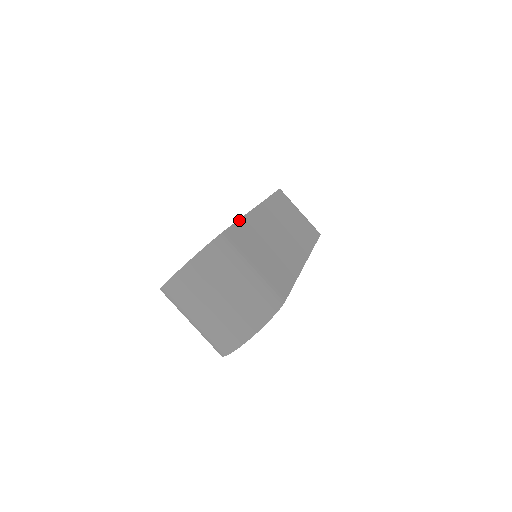
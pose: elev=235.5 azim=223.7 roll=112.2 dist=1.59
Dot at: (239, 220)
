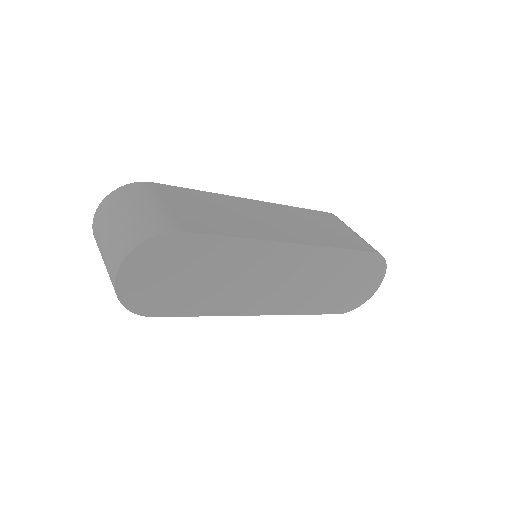
Dot at: (196, 190)
